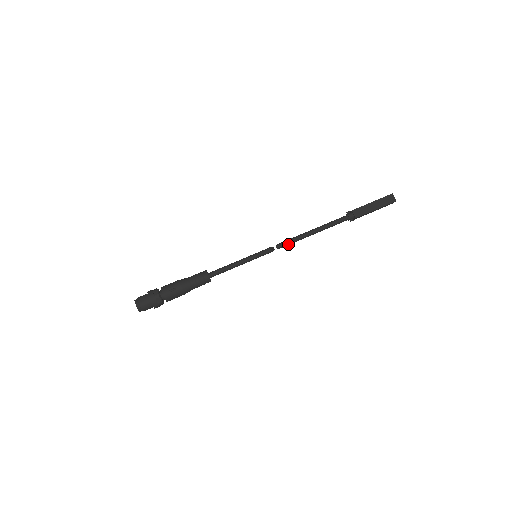
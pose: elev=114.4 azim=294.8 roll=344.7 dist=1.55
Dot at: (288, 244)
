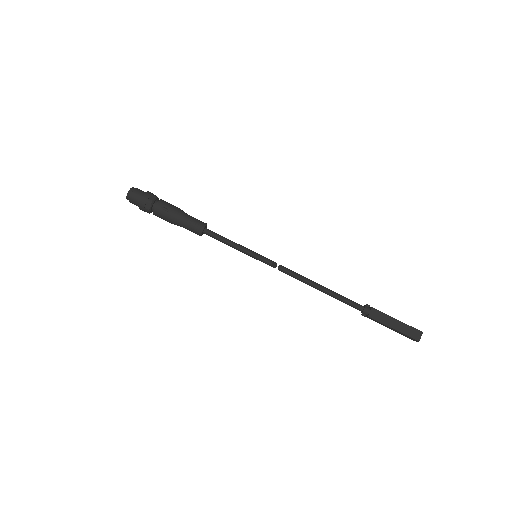
Dot at: (291, 275)
